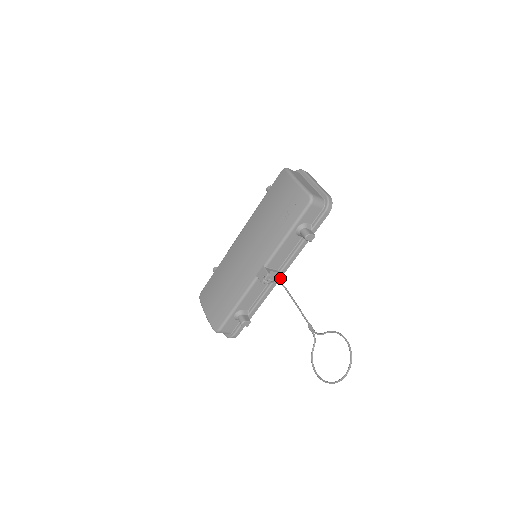
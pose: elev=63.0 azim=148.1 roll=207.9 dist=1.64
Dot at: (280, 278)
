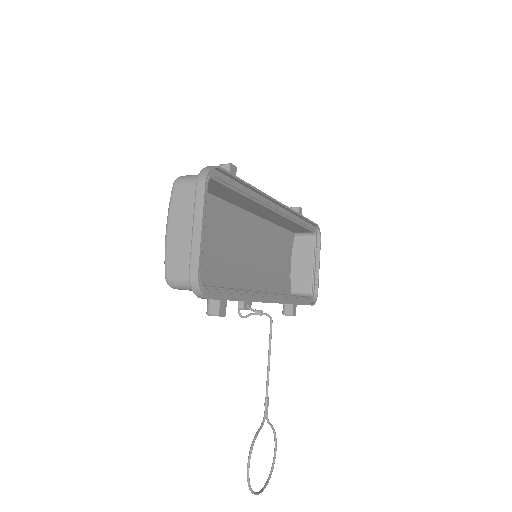
Dot at: (273, 302)
